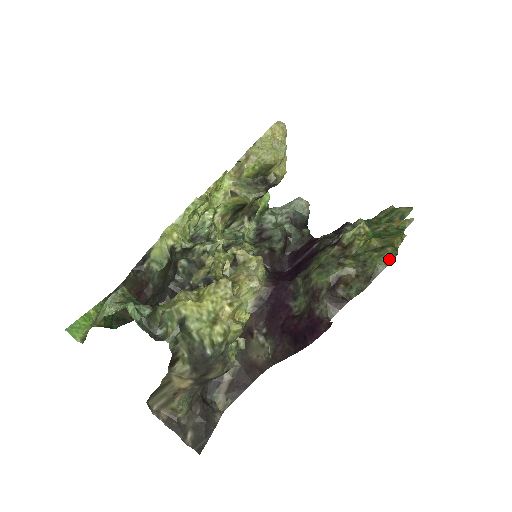
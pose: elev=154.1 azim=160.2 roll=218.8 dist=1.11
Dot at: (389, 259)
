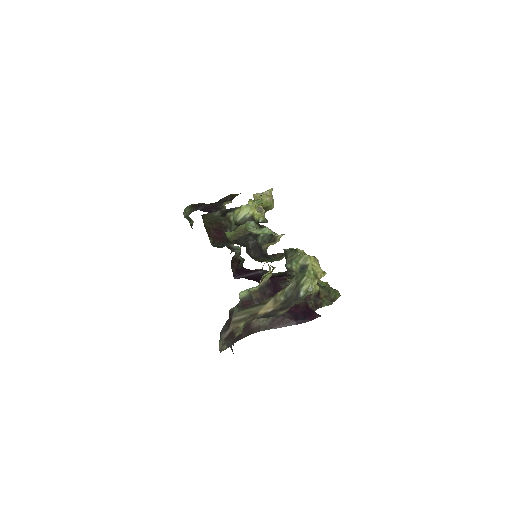
Dot at: (339, 295)
